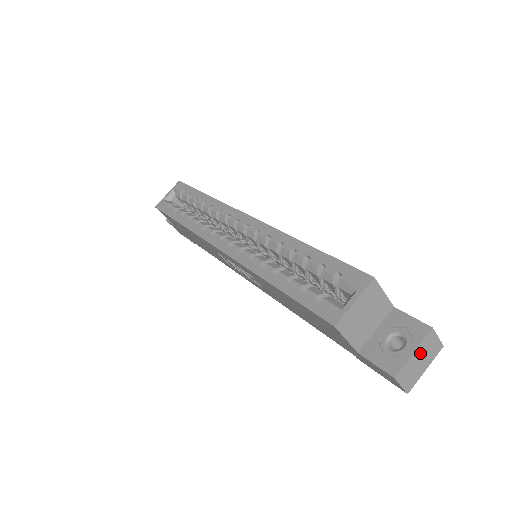
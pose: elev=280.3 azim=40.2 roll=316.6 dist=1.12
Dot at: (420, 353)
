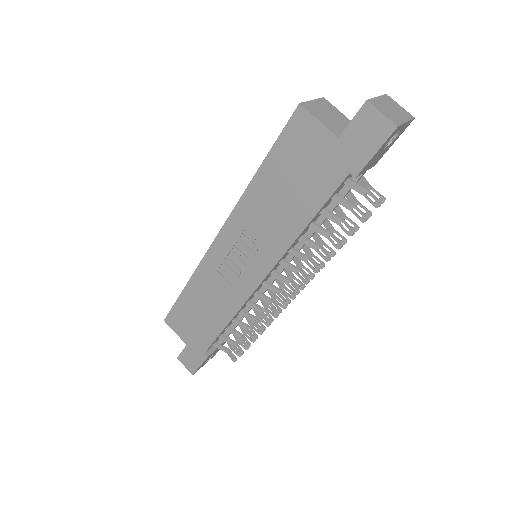
Dot at: (386, 103)
